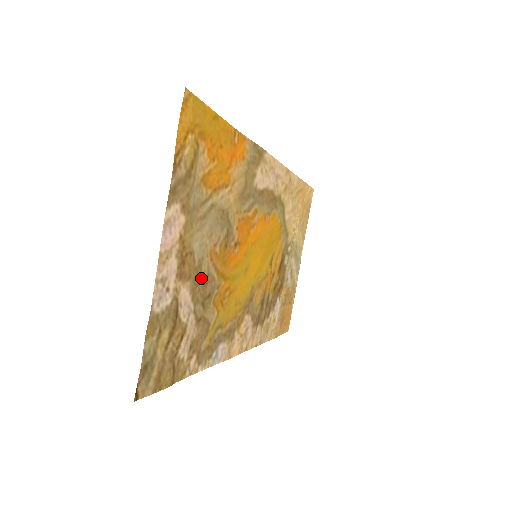
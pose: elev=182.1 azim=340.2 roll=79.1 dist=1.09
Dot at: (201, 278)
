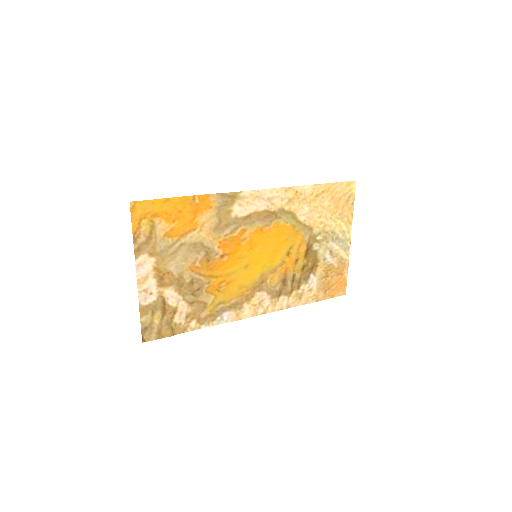
Dot at: (185, 282)
